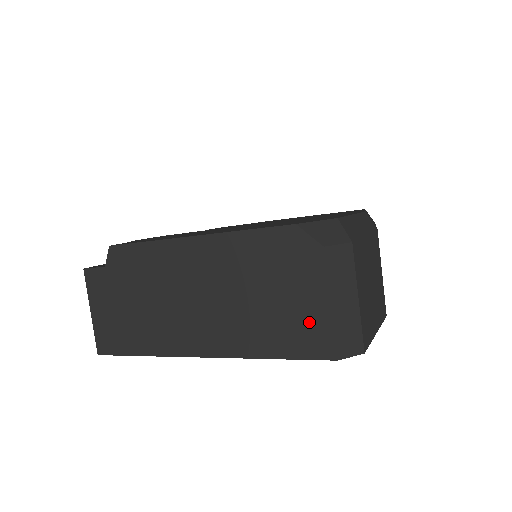
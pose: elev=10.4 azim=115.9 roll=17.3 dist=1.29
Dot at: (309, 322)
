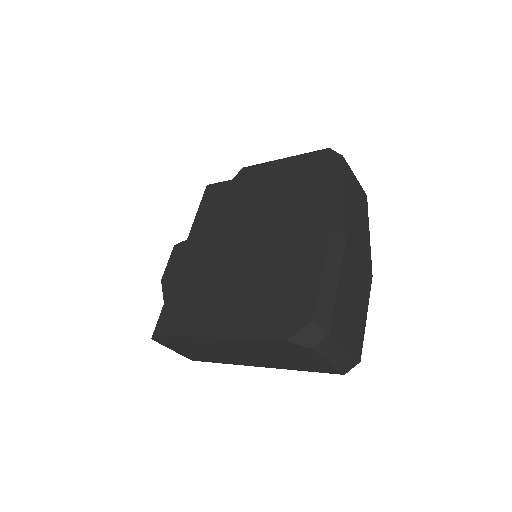
Dot at: (319, 365)
